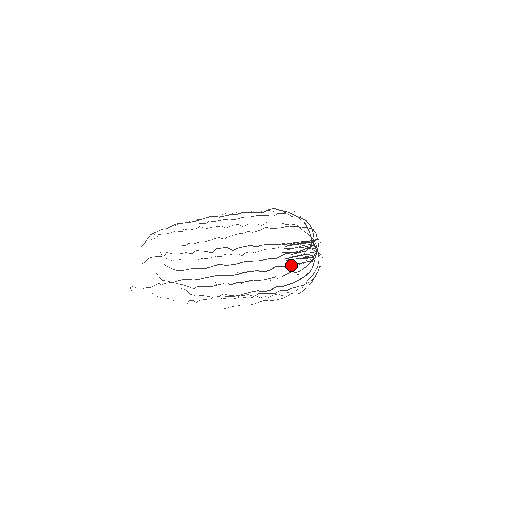
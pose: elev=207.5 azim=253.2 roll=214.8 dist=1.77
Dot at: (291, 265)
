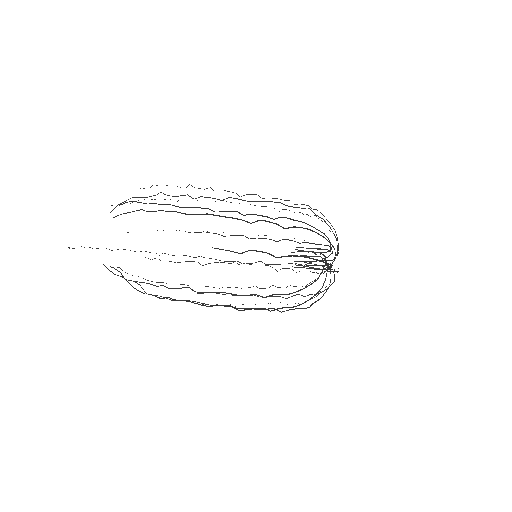
Dot at: (318, 233)
